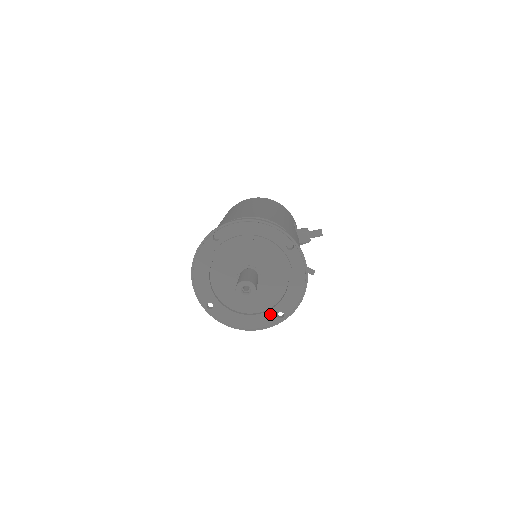
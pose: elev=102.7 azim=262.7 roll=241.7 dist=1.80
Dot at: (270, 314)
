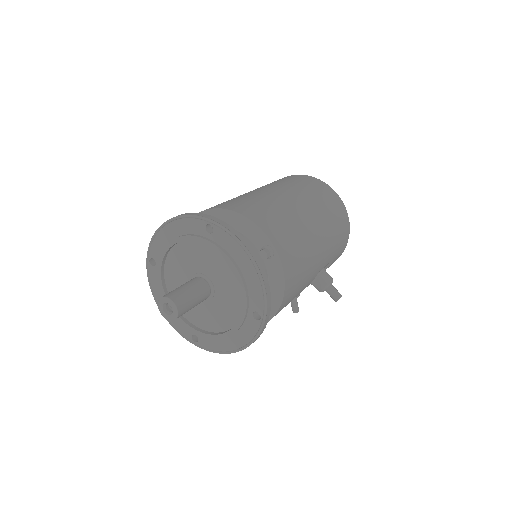
Dot at: (189, 327)
